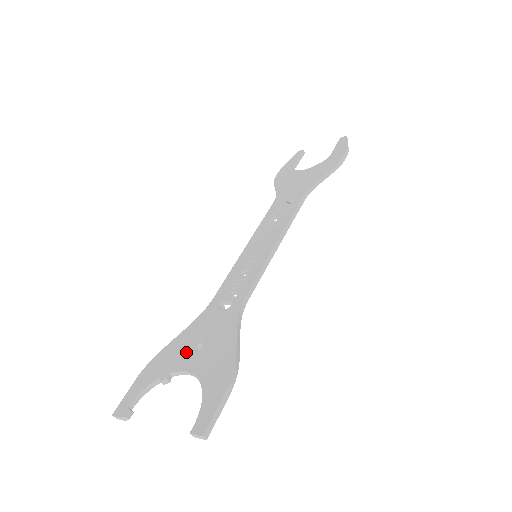
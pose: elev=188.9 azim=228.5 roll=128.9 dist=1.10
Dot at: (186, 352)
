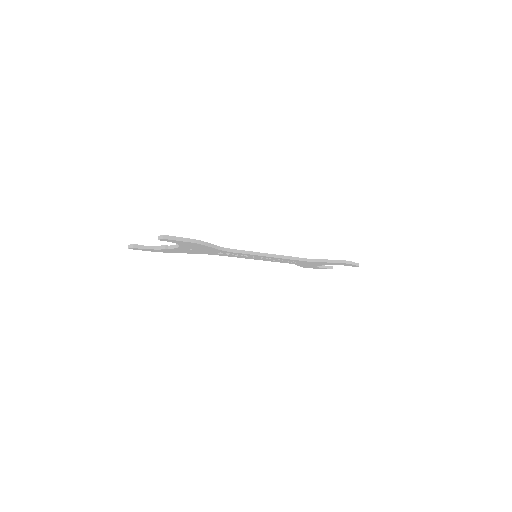
Dot at: occluded
